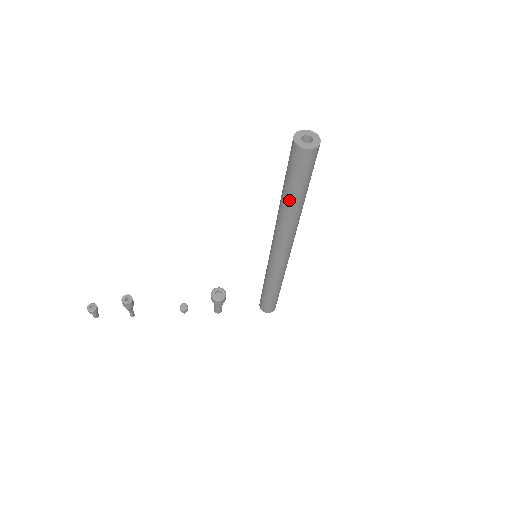
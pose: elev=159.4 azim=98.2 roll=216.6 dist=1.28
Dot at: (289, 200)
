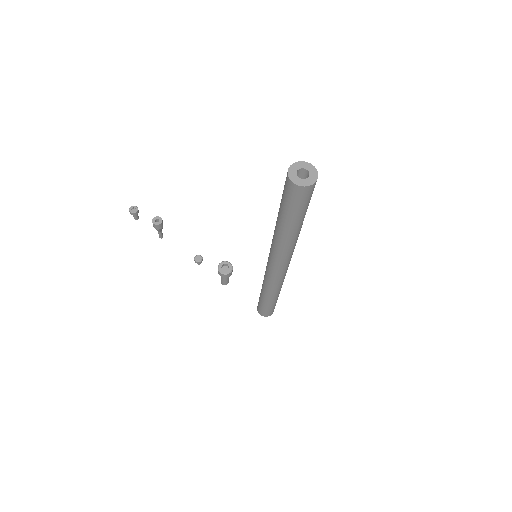
Dot at: (278, 222)
